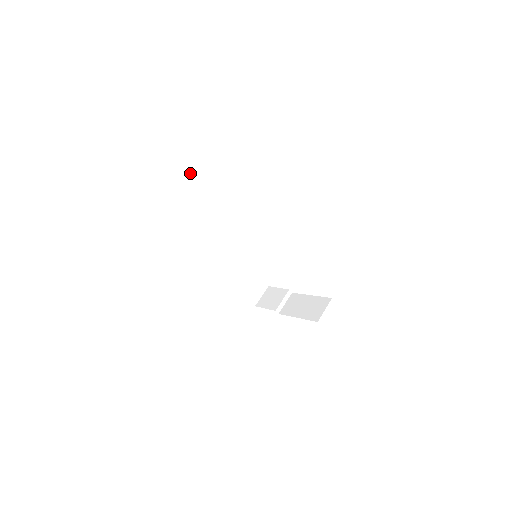
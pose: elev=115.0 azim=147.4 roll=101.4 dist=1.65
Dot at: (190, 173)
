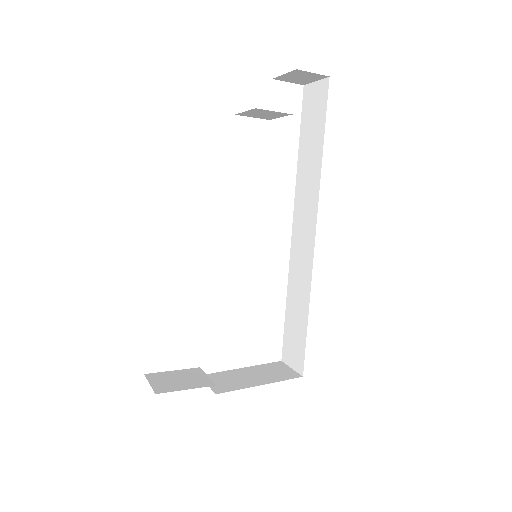
Dot at: occluded
